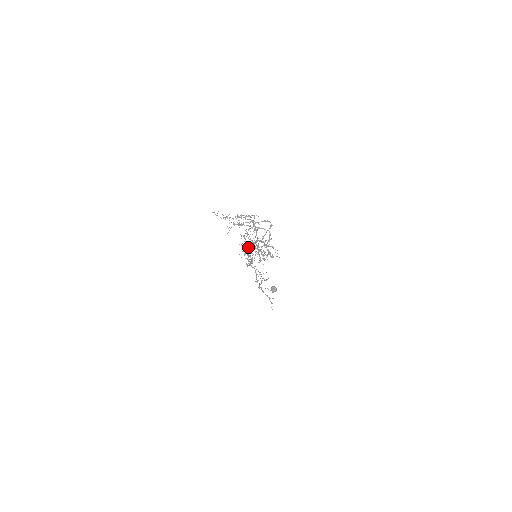
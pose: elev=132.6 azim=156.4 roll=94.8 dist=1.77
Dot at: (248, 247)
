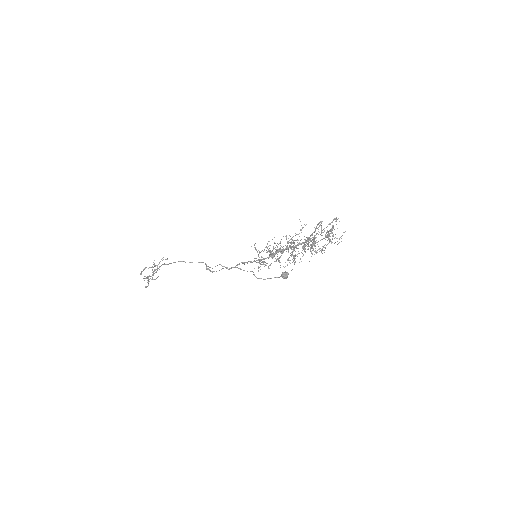
Dot at: occluded
